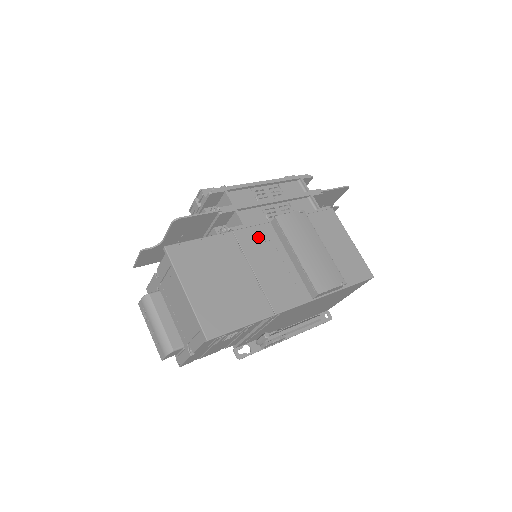
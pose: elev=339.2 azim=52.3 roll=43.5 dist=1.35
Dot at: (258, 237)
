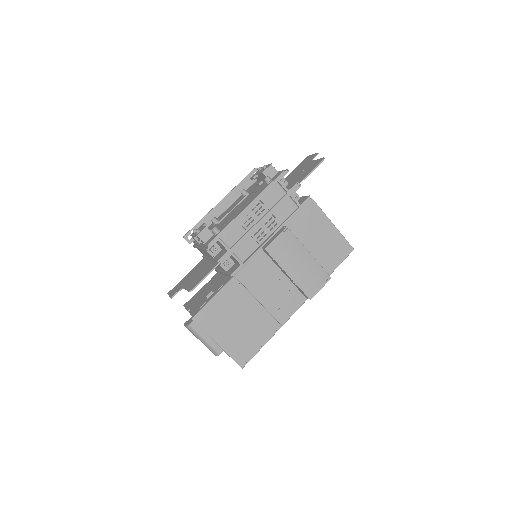
Dot at: (255, 269)
